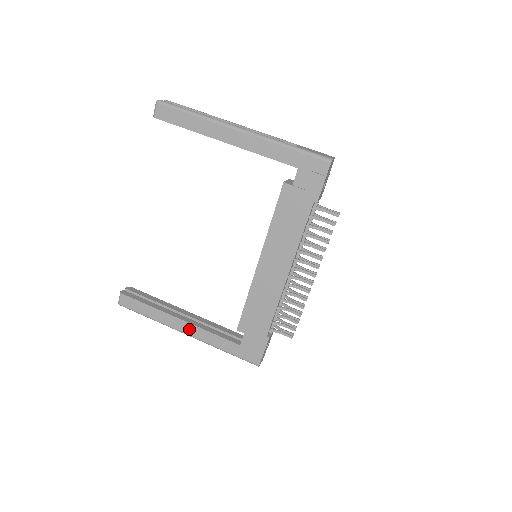
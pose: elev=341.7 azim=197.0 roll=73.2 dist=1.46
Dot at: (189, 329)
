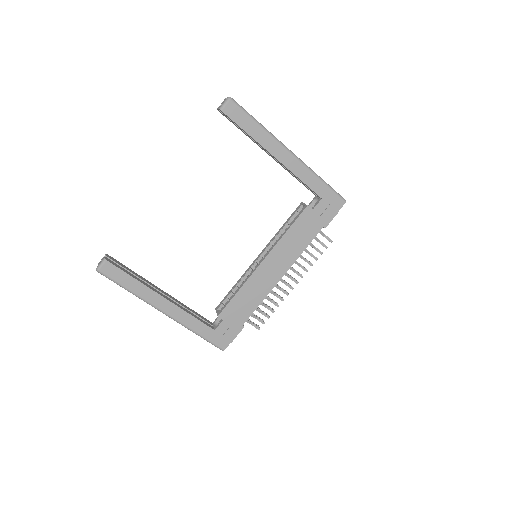
Dot at: (170, 308)
